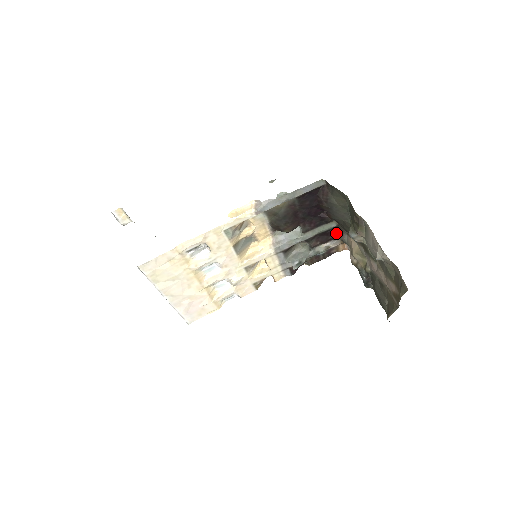
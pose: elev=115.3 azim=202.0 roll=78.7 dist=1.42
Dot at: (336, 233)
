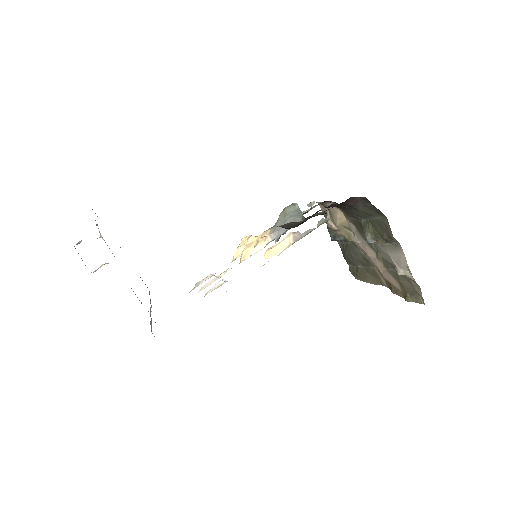
Dot at: (322, 202)
